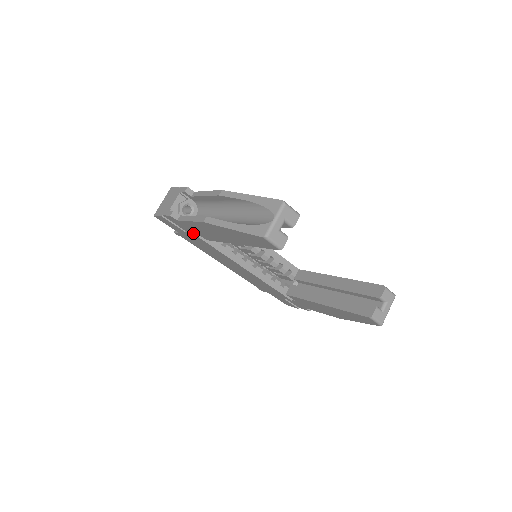
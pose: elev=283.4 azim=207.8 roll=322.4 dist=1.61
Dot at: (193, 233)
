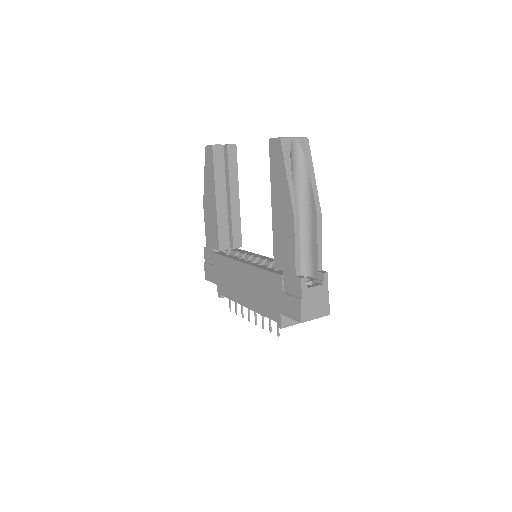
Dot at: (214, 253)
